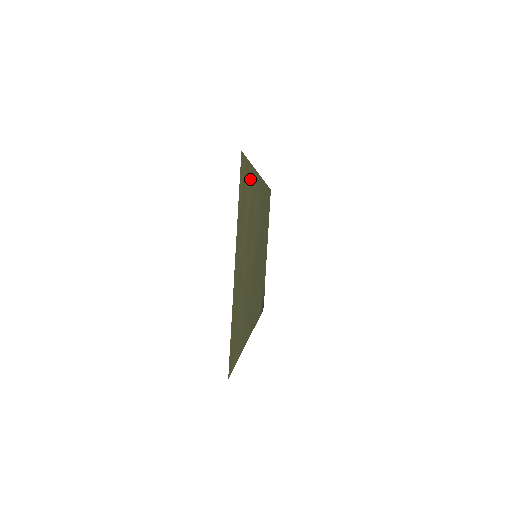
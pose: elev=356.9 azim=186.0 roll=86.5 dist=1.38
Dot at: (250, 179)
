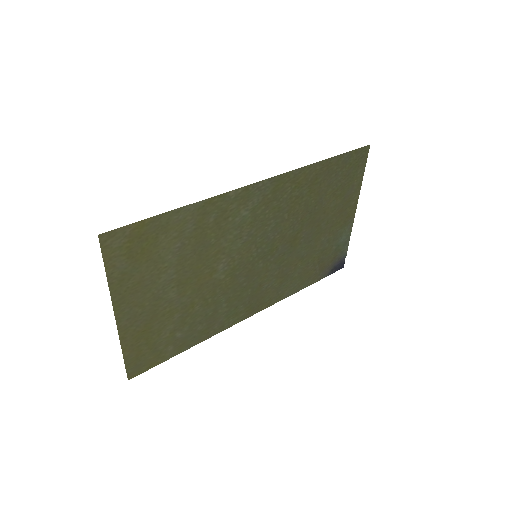
Dot at: (175, 223)
